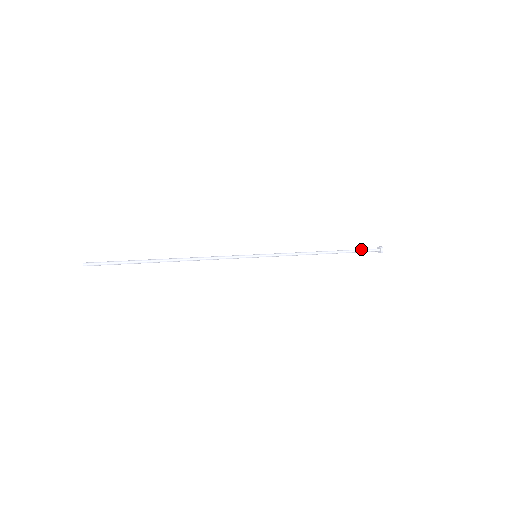
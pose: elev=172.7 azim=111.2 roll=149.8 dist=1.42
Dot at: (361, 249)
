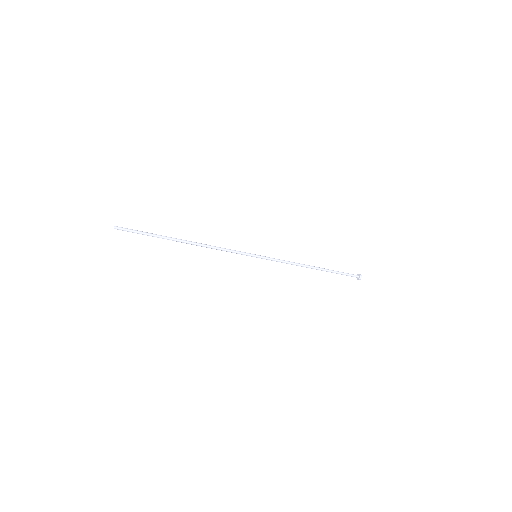
Dot at: (343, 272)
